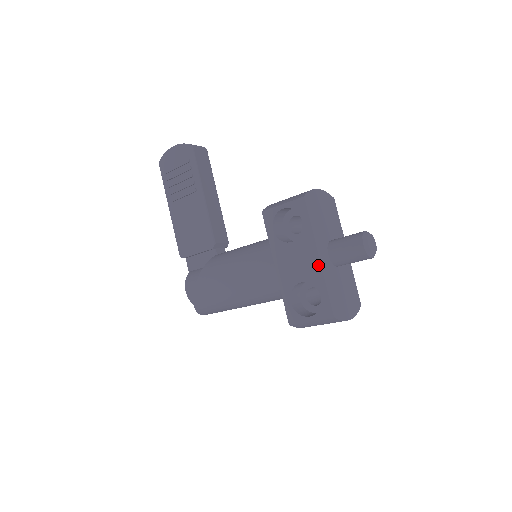
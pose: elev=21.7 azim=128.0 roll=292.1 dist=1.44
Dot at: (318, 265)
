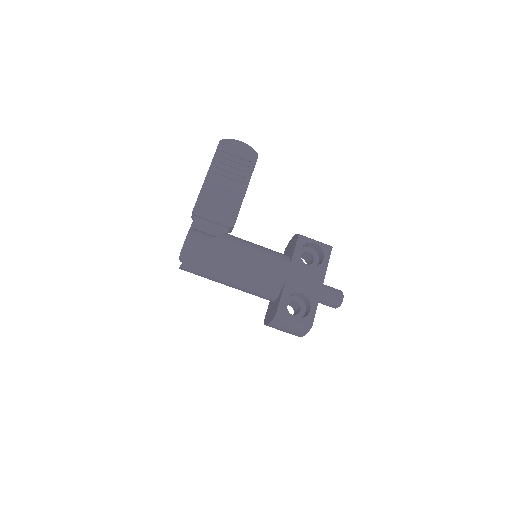
Dot at: (319, 290)
